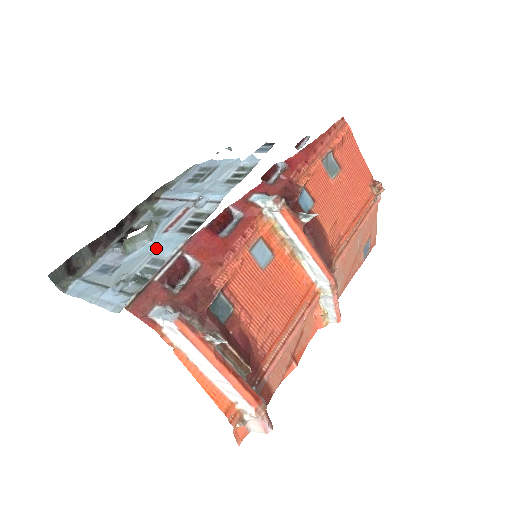
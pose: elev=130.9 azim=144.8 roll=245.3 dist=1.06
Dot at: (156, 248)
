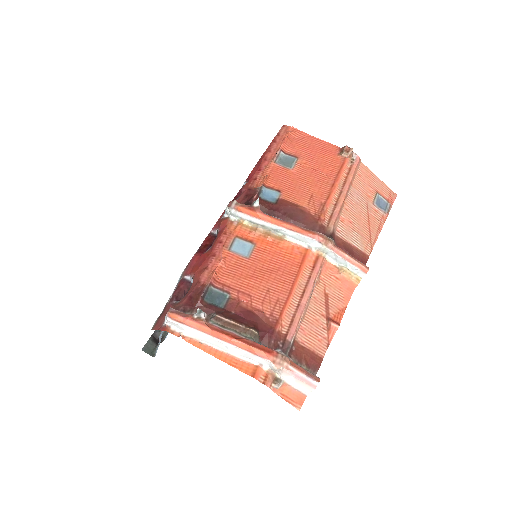
Dot at: occluded
